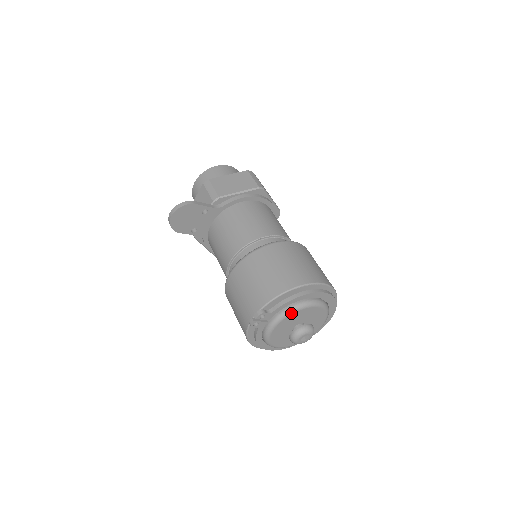
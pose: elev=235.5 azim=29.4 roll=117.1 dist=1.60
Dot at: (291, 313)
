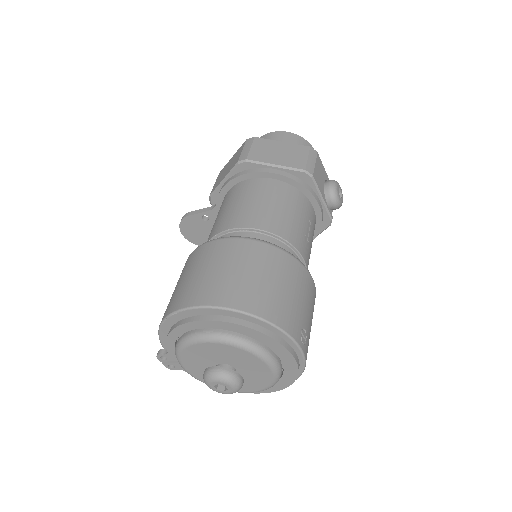
Dot at: (179, 354)
